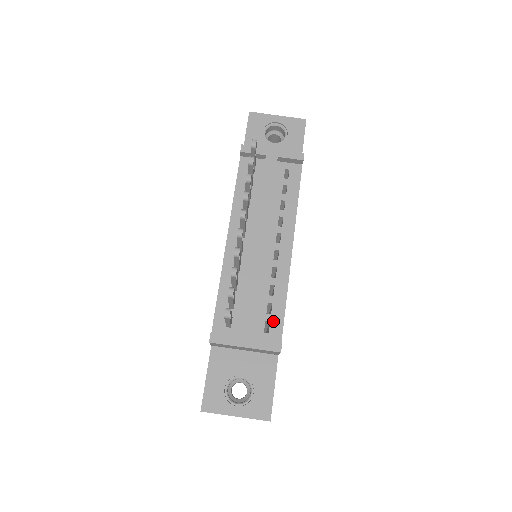
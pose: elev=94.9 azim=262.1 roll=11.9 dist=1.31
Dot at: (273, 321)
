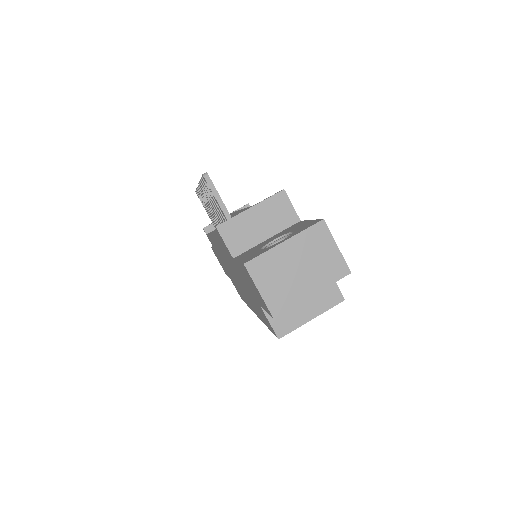
Dot at: occluded
